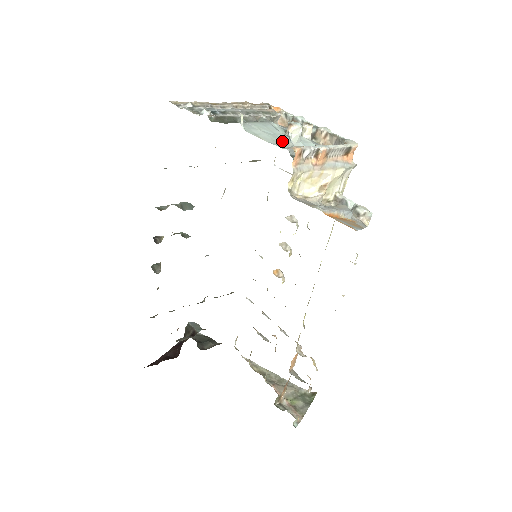
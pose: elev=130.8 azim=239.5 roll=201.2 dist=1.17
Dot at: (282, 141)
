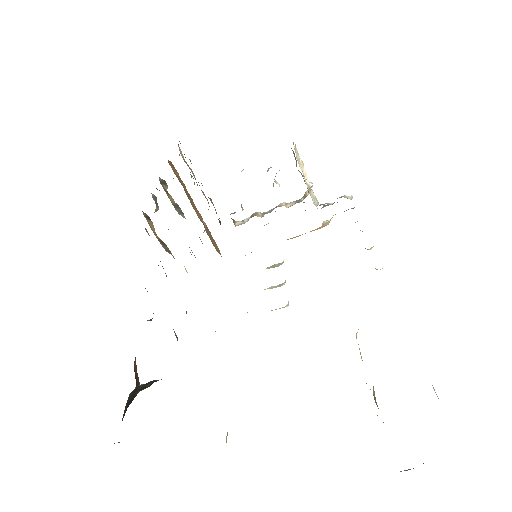
Dot at: occluded
